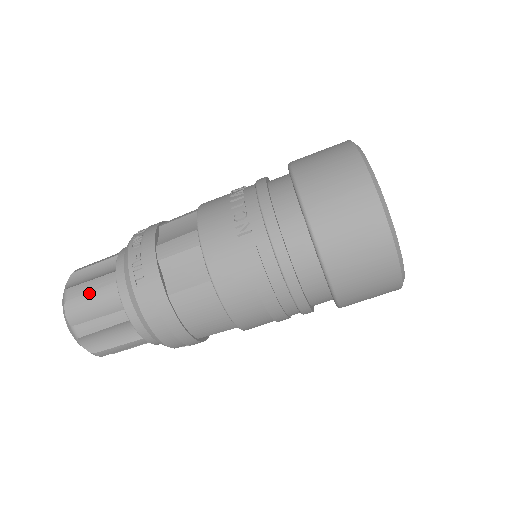
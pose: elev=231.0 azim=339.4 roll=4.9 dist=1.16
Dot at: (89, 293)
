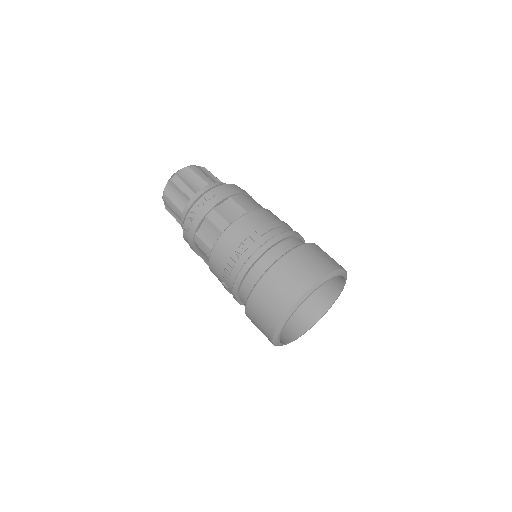
Dot at: (171, 208)
